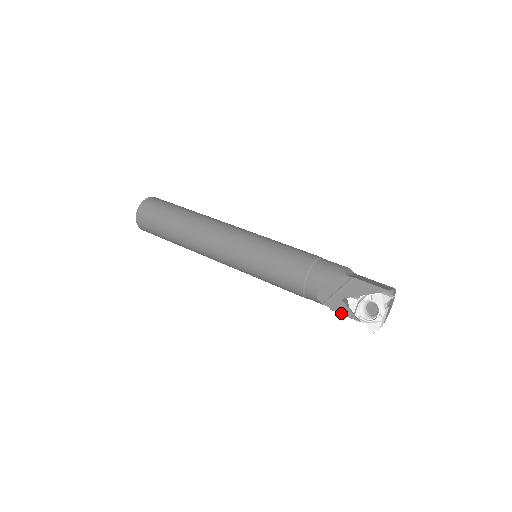
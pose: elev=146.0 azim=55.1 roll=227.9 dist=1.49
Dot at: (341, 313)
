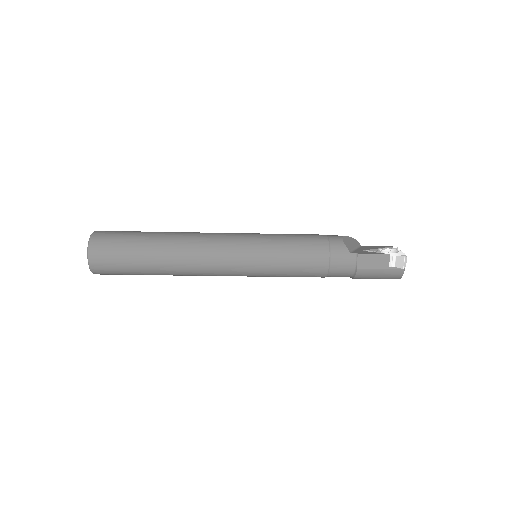
Dot at: (369, 253)
